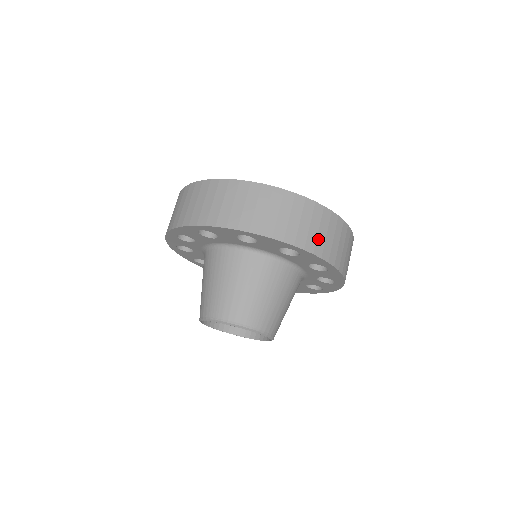
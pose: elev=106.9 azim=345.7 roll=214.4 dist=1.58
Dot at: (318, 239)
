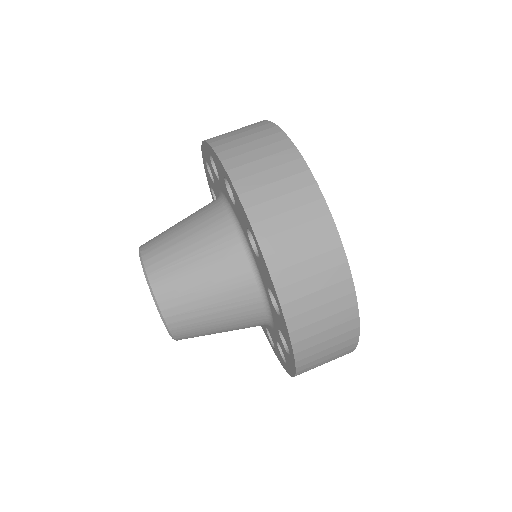
Dot at: (315, 365)
